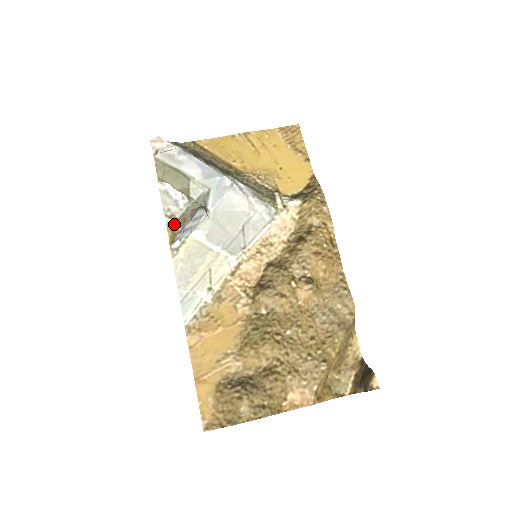
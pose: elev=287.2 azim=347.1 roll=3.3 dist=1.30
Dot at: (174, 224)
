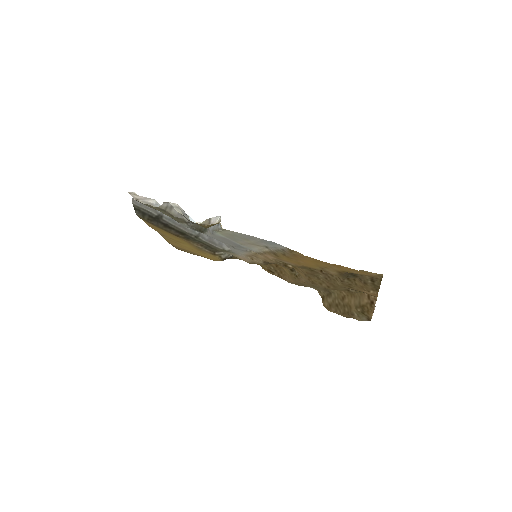
Dot at: occluded
